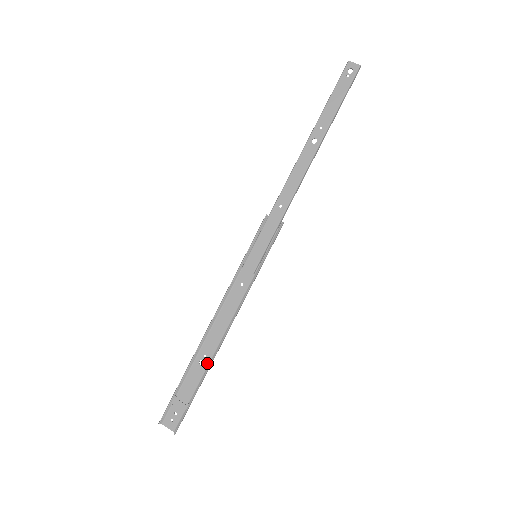
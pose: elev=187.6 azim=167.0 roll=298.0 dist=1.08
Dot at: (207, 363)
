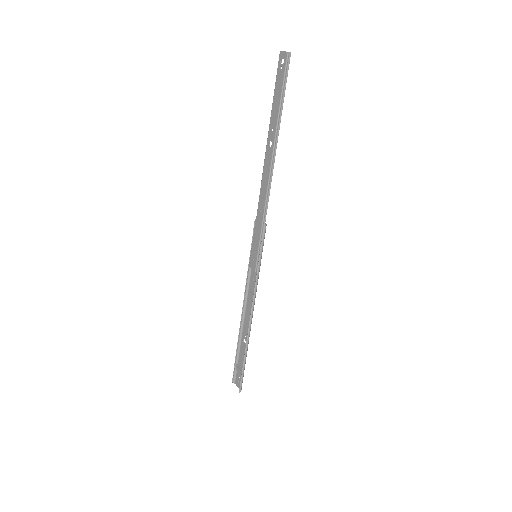
Dot at: (247, 342)
